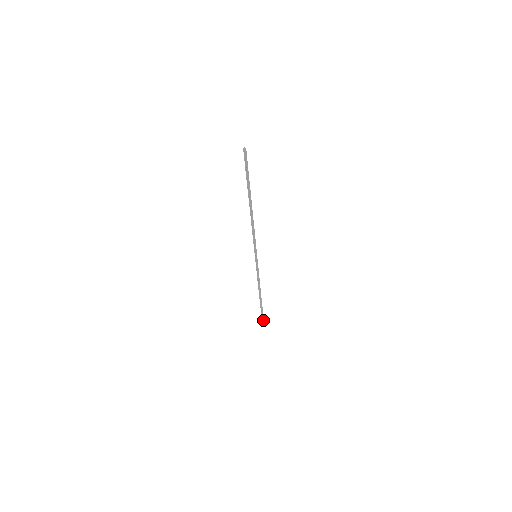
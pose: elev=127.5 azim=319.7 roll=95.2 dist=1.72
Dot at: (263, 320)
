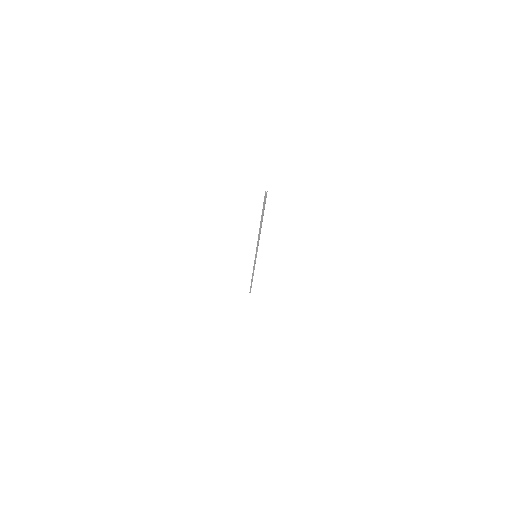
Dot at: occluded
